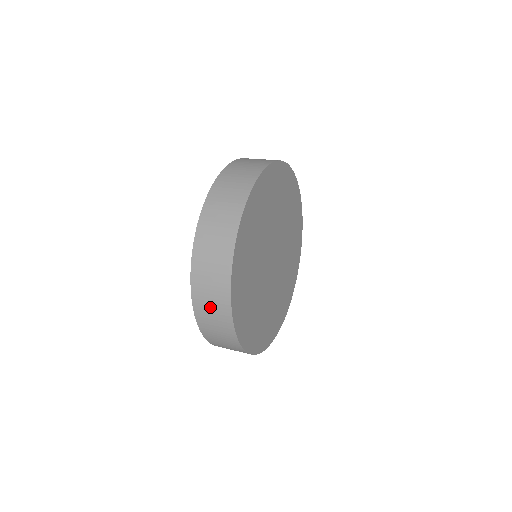
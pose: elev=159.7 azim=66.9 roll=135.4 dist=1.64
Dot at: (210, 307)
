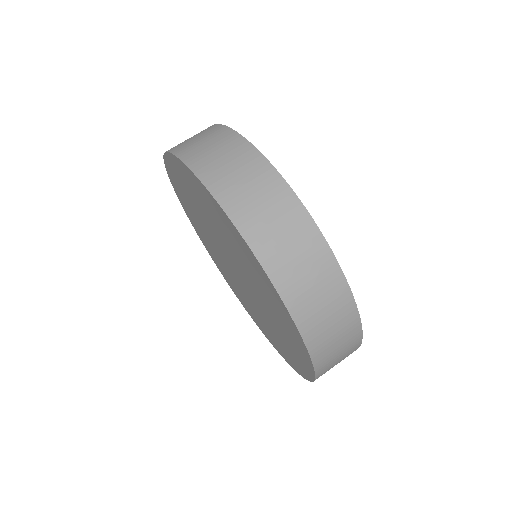
Dot at: (320, 306)
